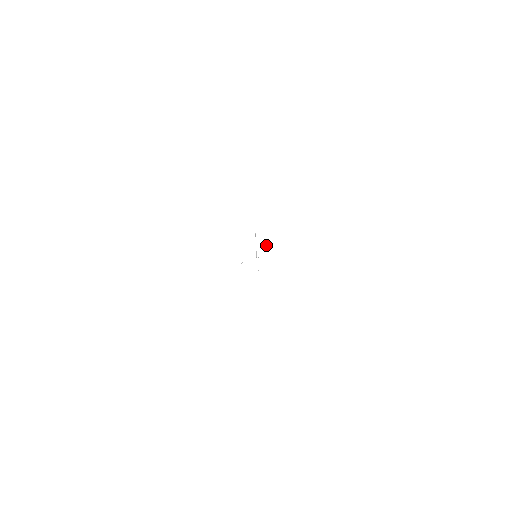
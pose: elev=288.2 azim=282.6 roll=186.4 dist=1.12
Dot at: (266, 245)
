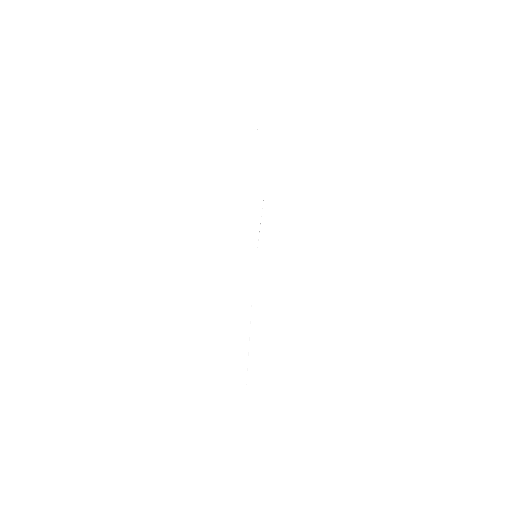
Dot at: occluded
